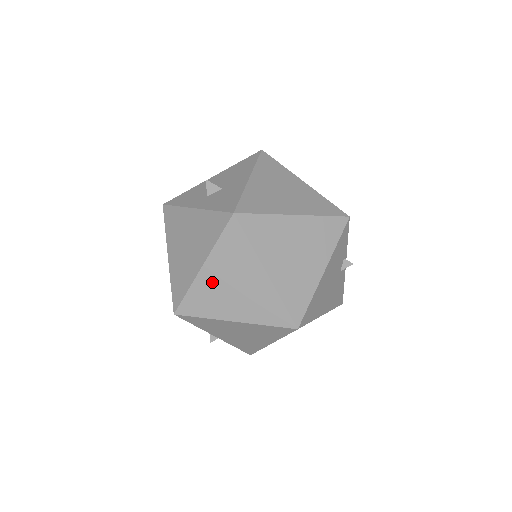
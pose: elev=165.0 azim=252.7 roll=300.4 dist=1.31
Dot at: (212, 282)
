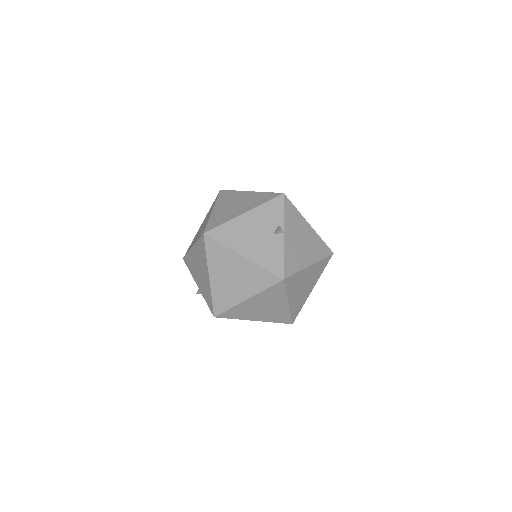
Dot at: occluded
